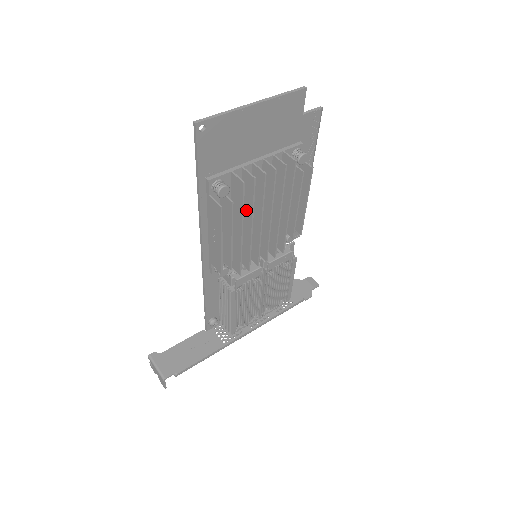
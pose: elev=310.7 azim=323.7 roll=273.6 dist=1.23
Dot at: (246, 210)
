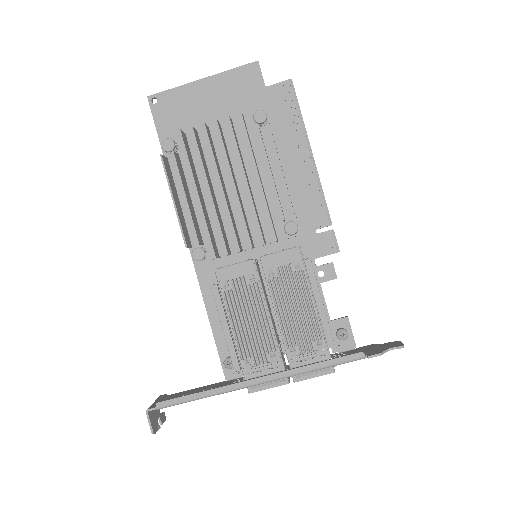
Dot at: occluded
